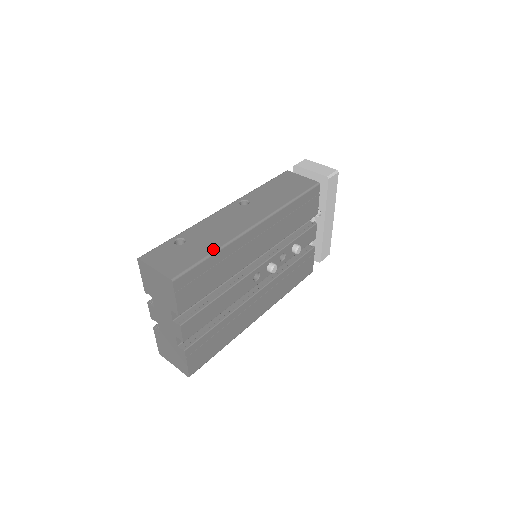
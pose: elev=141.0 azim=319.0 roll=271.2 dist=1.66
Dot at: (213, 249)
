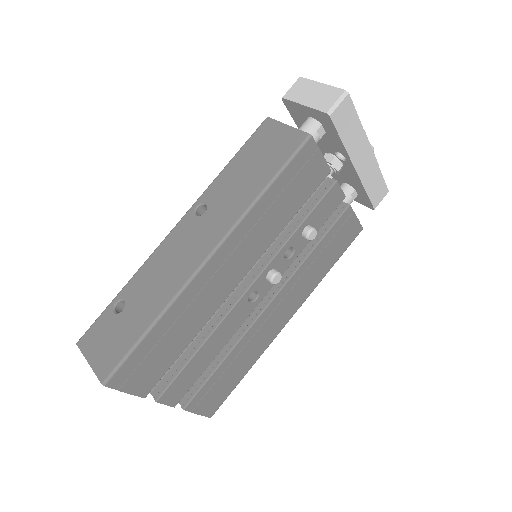
Dot at: (151, 319)
